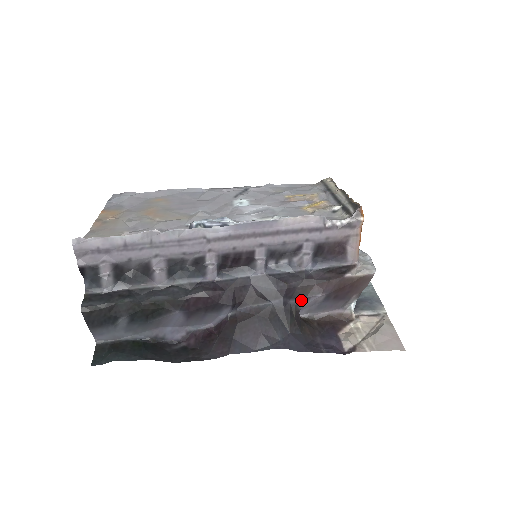
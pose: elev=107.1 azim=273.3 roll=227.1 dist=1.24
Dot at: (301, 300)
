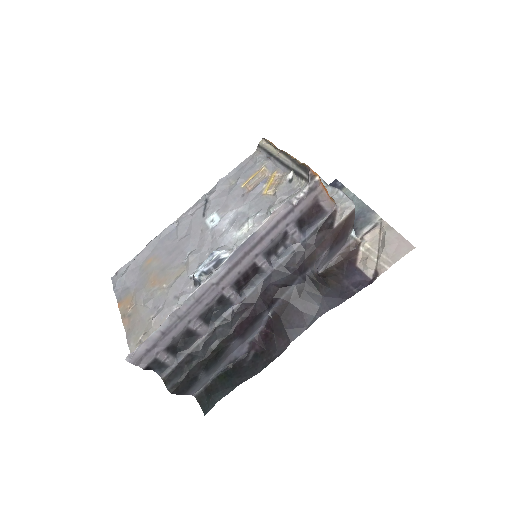
Dot at: (313, 266)
